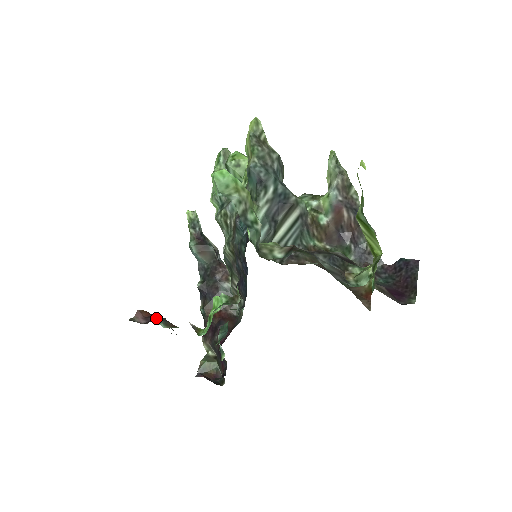
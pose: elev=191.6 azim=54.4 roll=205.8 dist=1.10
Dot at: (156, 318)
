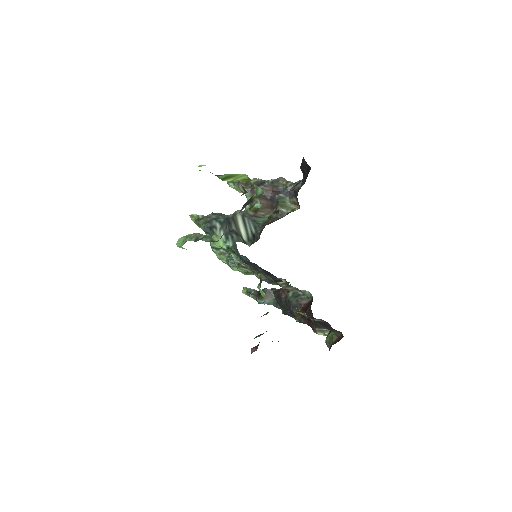
Dot at: occluded
